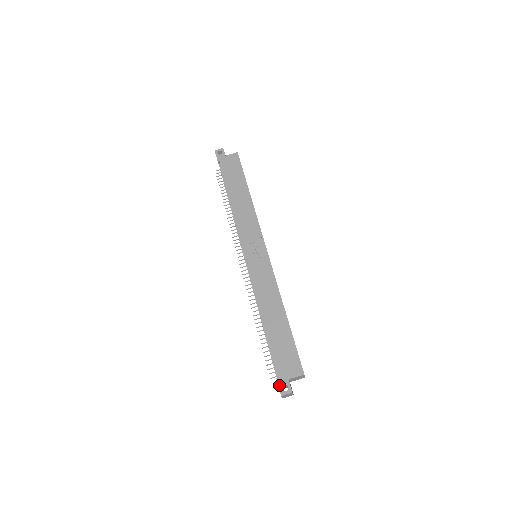
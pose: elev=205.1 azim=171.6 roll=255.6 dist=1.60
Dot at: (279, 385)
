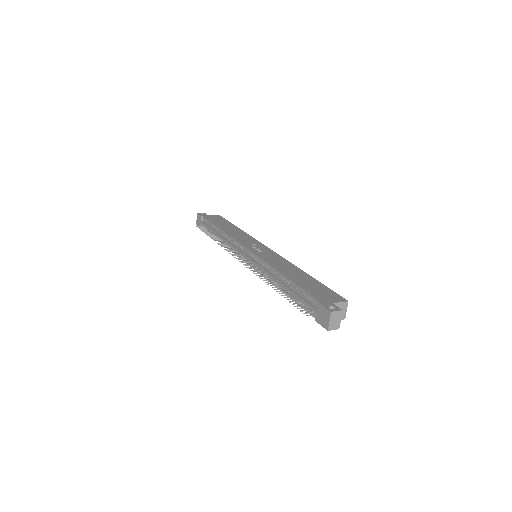
Dot at: (324, 306)
